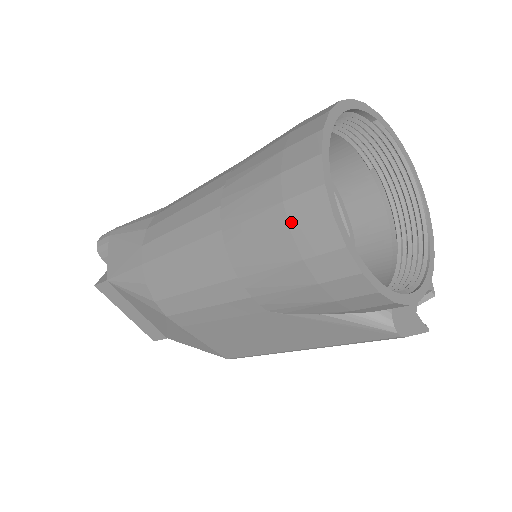
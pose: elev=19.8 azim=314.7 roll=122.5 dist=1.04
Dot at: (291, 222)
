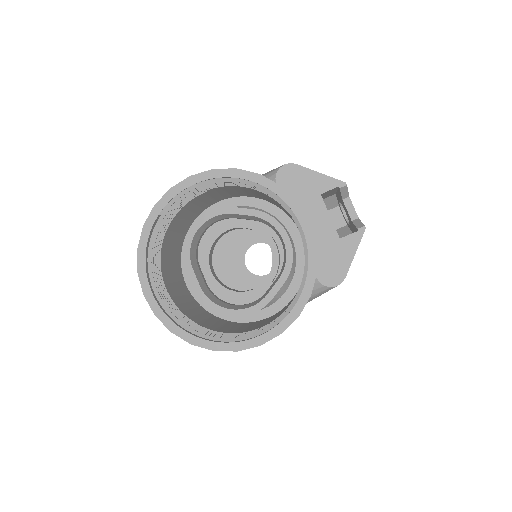
Dot at: occluded
